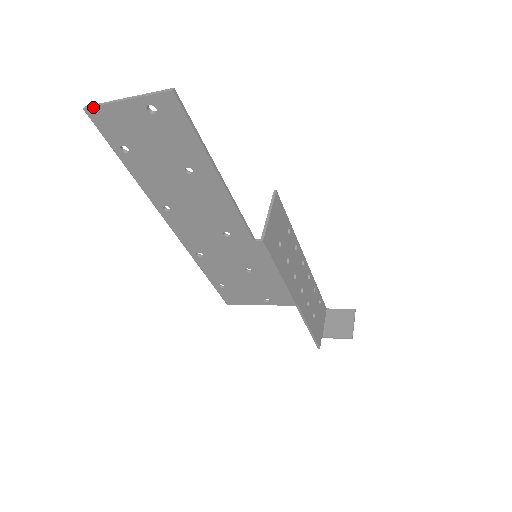
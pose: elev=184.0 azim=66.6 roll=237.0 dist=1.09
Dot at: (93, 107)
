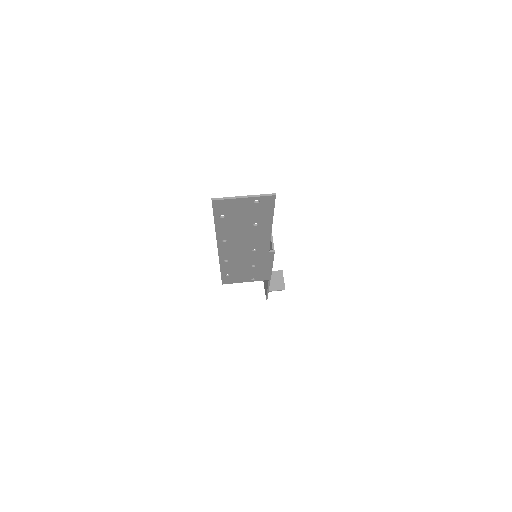
Dot at: (219, 200)
